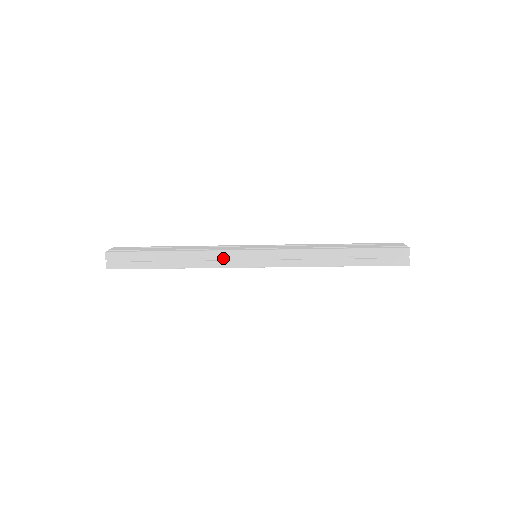
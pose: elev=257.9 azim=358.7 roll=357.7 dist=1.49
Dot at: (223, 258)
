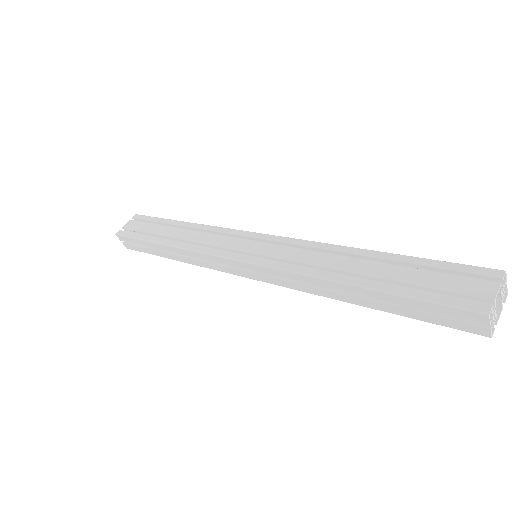
Dot at: occluded
